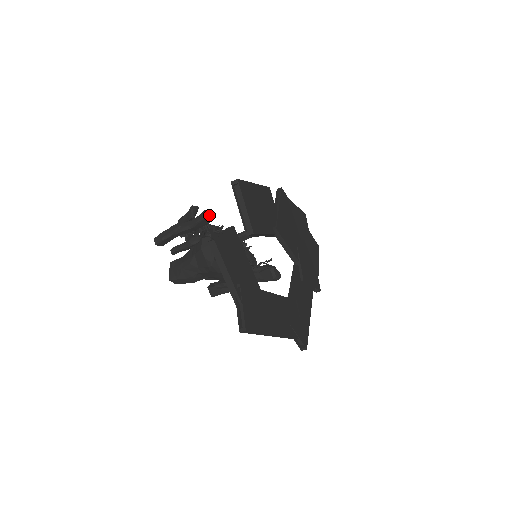
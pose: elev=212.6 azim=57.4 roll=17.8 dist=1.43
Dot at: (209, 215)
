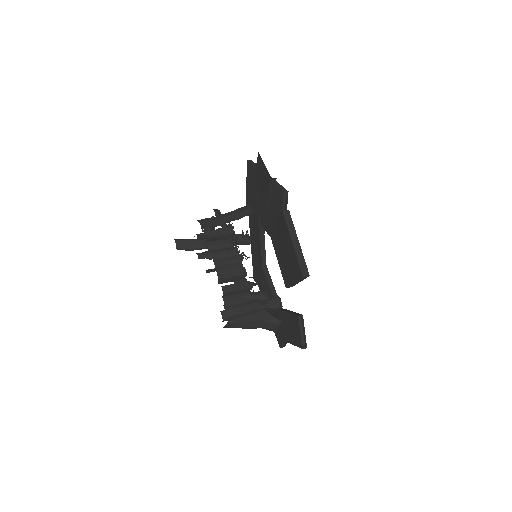
Dot at: occluded
